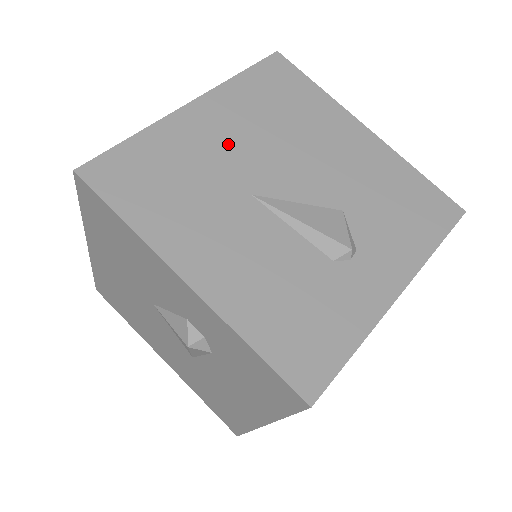
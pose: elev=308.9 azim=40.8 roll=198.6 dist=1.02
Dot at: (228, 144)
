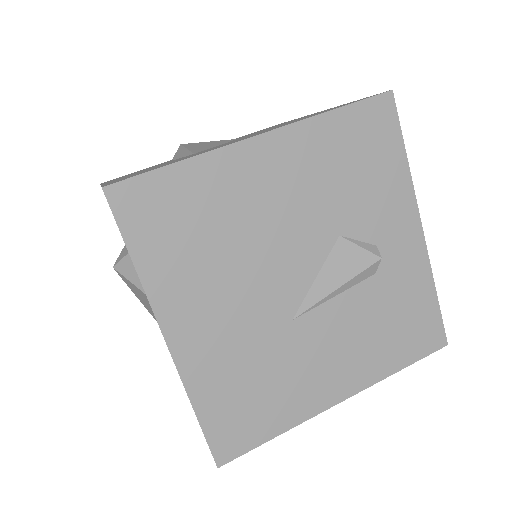
Dot at: (232, 320)
